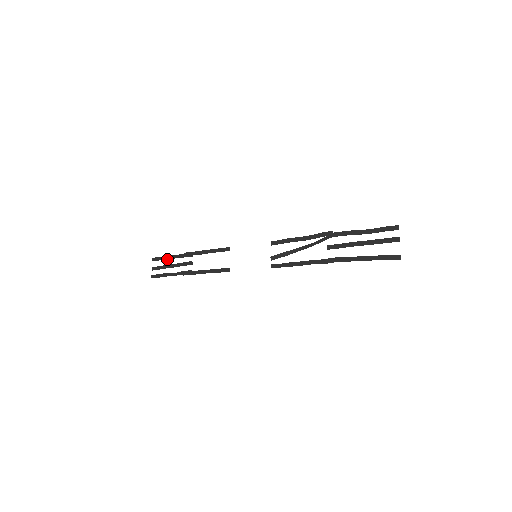
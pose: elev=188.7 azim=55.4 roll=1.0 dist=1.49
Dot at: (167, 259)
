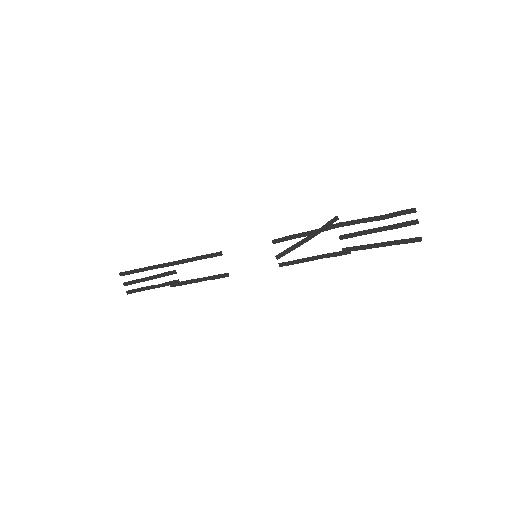
Dot at: occluded
